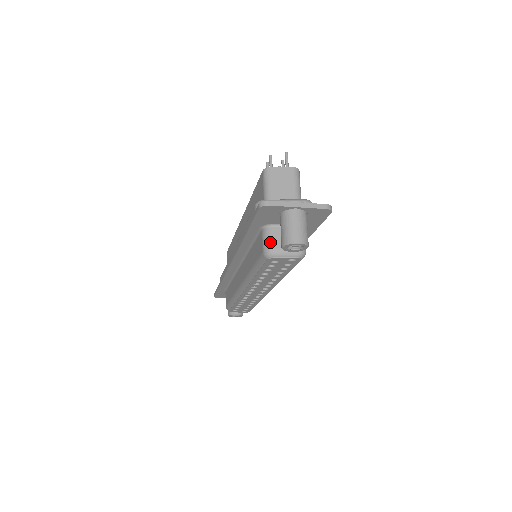
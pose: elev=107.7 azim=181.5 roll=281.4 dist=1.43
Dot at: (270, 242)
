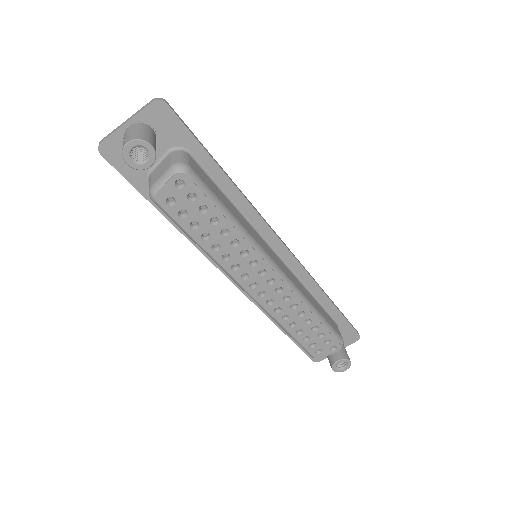
Dot at: (149, 184)
